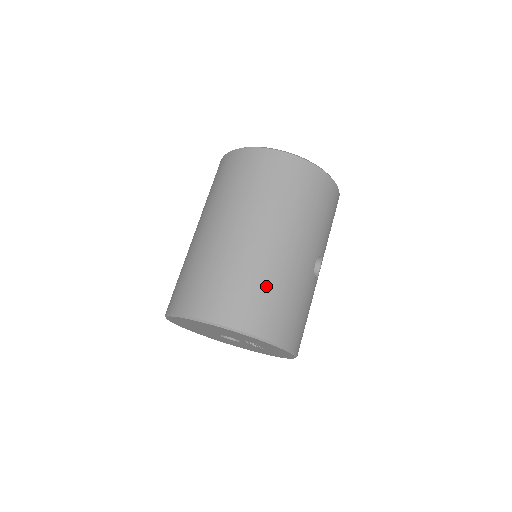
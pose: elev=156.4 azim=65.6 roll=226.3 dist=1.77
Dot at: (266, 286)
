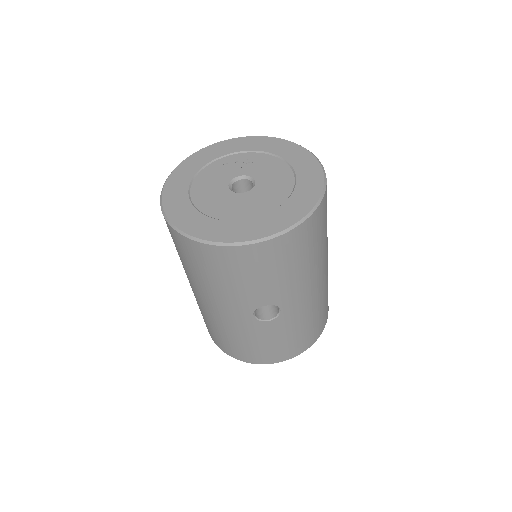
Dot at: (213, 327)
